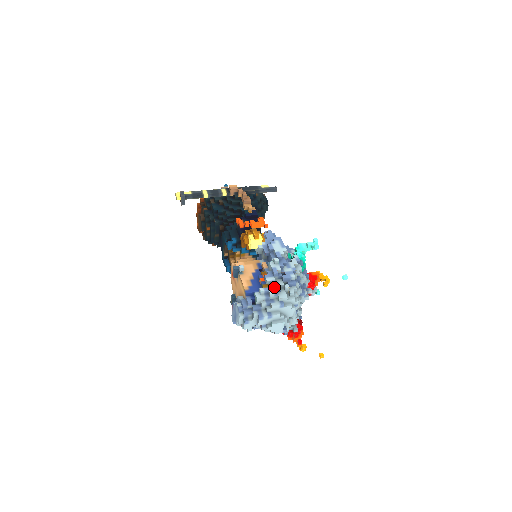
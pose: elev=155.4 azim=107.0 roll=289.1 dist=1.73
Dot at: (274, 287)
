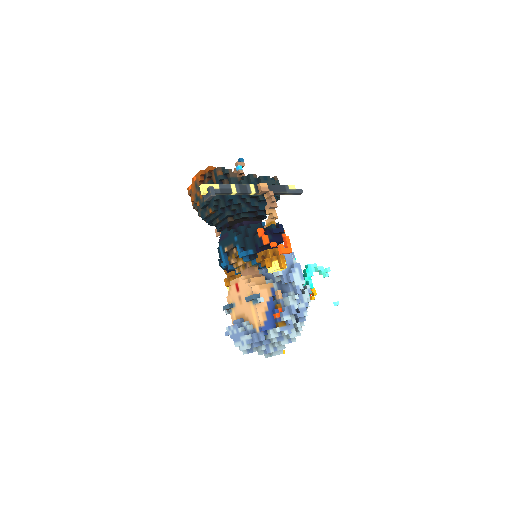
Dot at: (288, 326)
